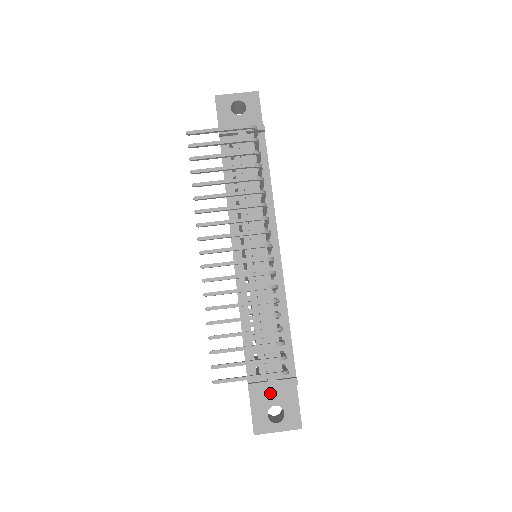
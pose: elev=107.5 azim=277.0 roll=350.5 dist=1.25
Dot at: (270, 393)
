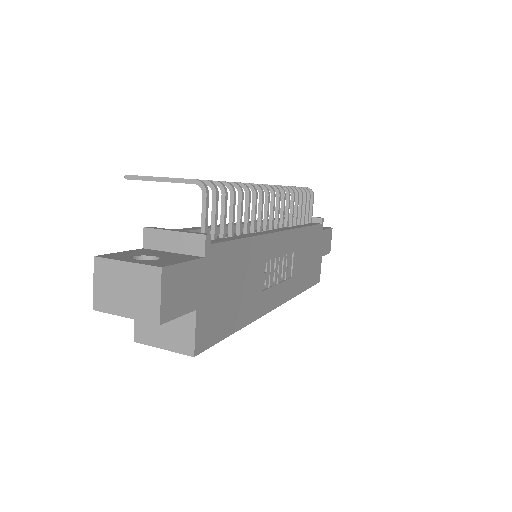
Dot at: (162, 253)
